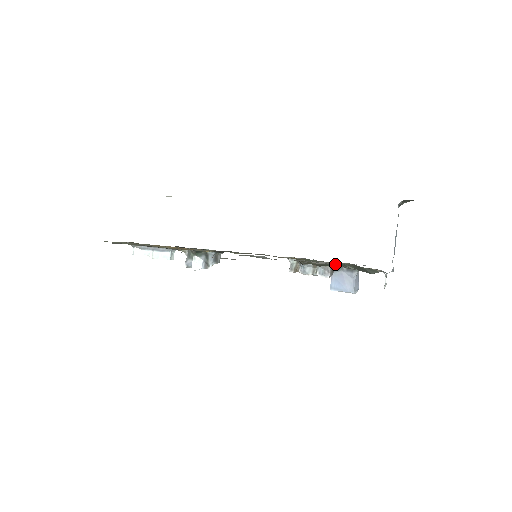
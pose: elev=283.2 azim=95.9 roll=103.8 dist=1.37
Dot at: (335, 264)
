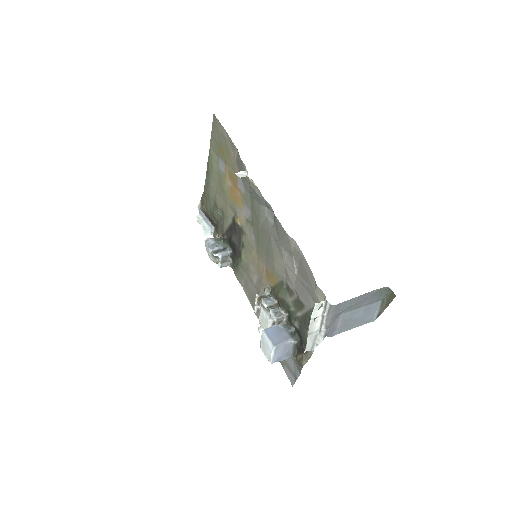
Dot at: (291, 310)
